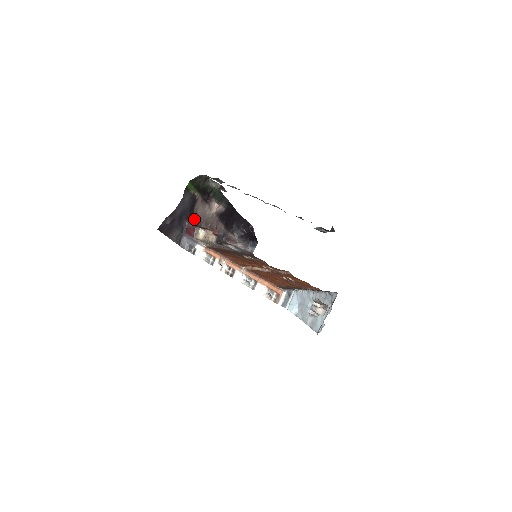
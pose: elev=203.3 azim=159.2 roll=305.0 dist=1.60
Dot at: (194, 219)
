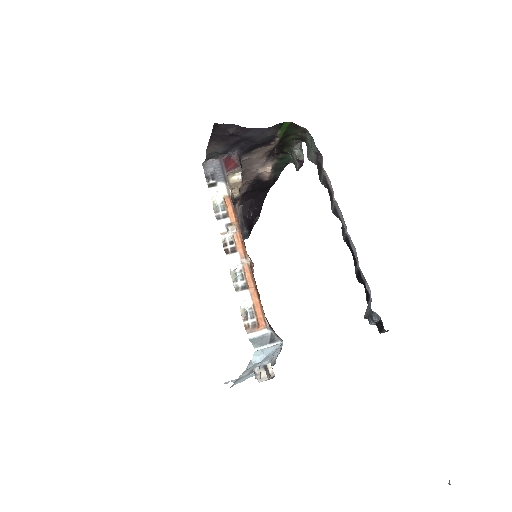
Dot at: (243, 156)
